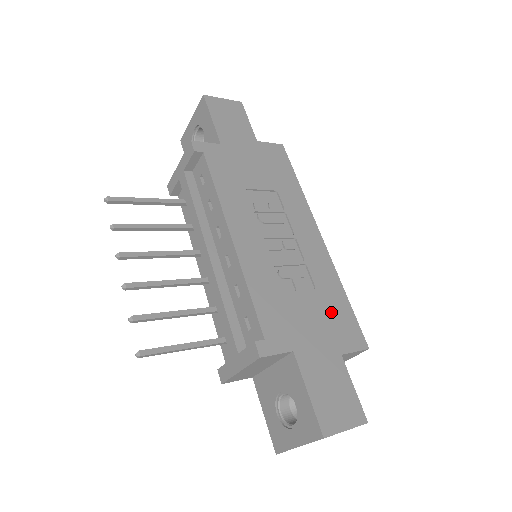
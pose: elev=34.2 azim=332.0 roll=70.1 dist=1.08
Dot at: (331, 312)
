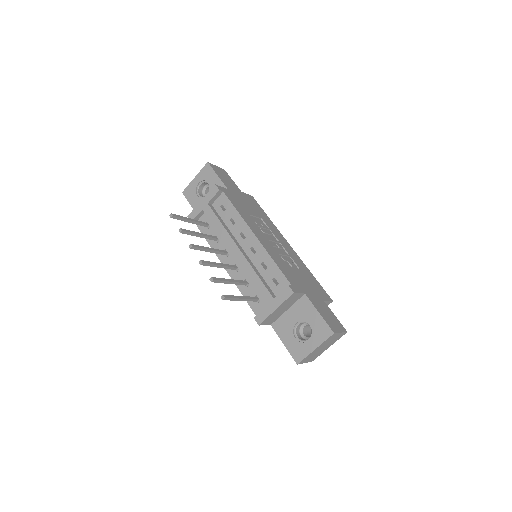
Dot at: (311, 281)
